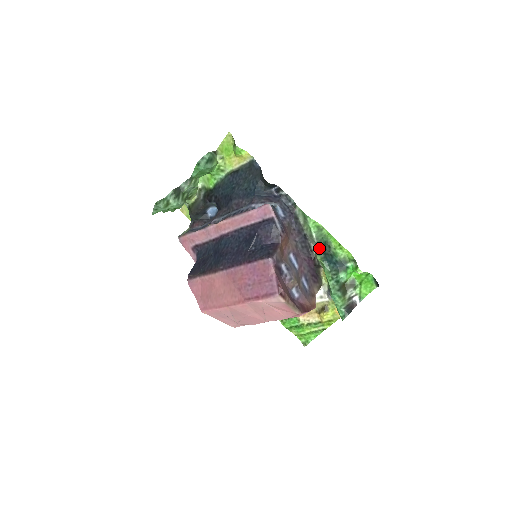
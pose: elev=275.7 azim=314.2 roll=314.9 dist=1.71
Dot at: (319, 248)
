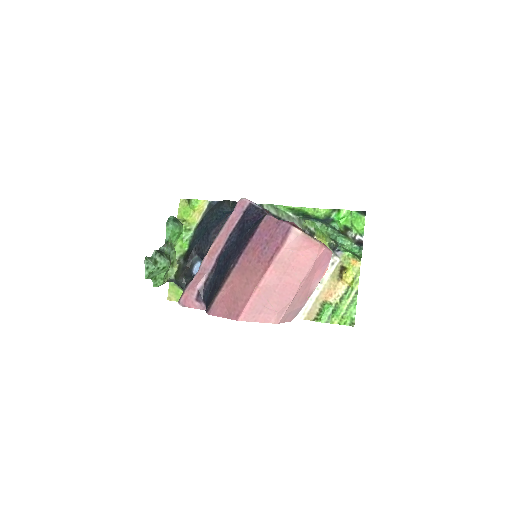
Dot at: (301, 218)
